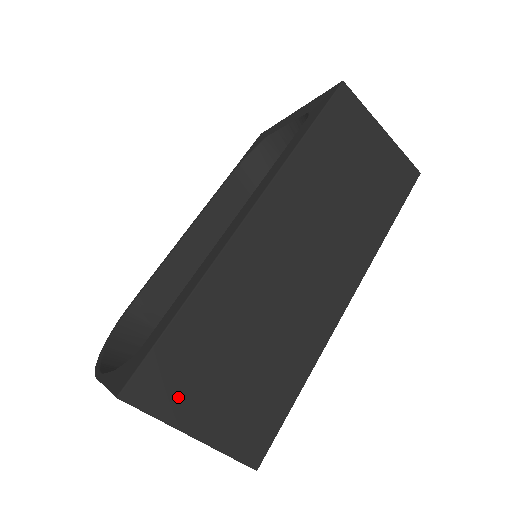
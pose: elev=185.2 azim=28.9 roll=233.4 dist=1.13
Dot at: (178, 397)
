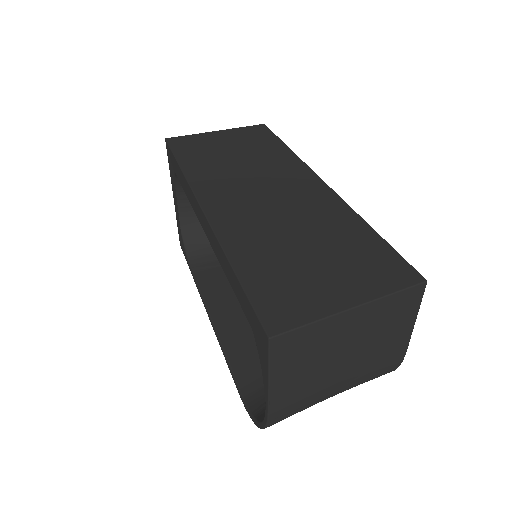
Dot at: (307, 301)
